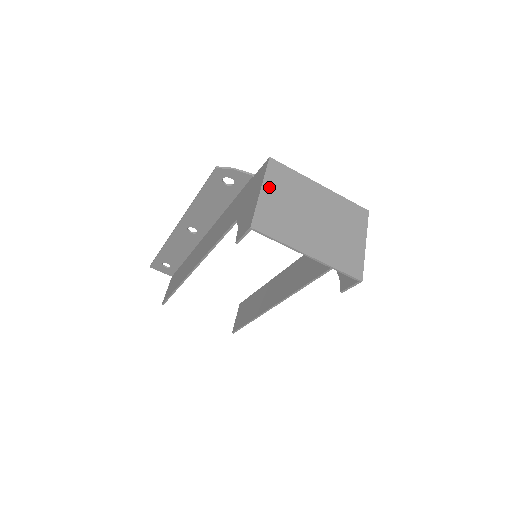
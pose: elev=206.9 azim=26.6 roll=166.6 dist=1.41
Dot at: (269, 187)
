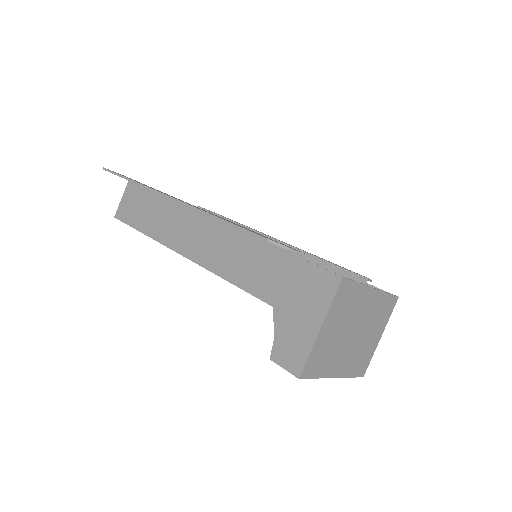
Dot at: (329, 319)
